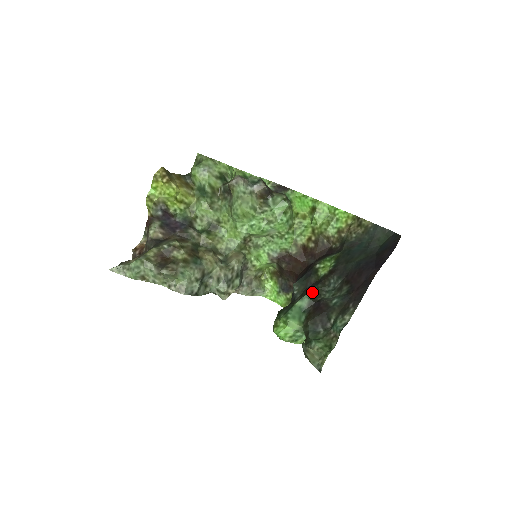
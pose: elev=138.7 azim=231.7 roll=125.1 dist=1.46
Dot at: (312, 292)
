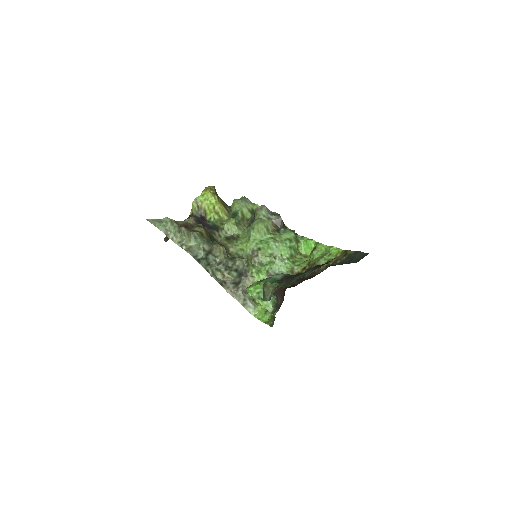
Dot at: (289, 274)
